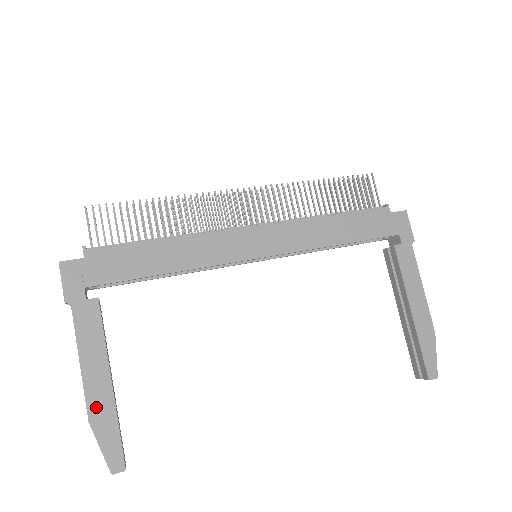
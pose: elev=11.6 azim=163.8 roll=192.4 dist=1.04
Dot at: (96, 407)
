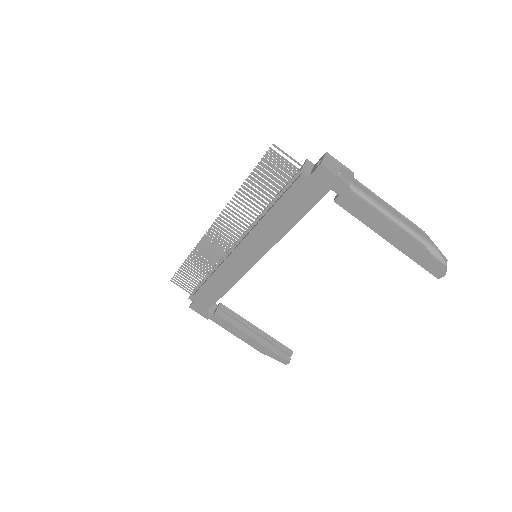
Dot at: (257, 347)
